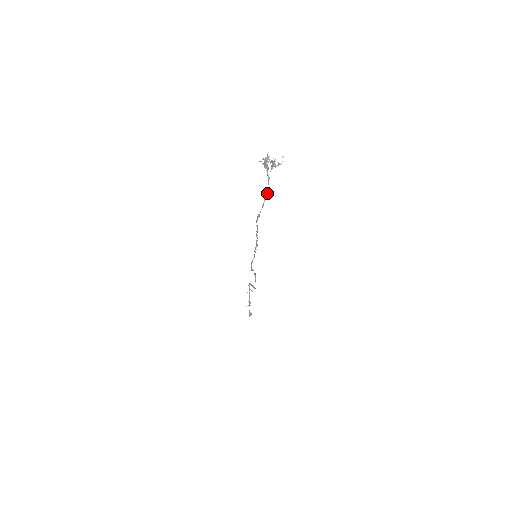
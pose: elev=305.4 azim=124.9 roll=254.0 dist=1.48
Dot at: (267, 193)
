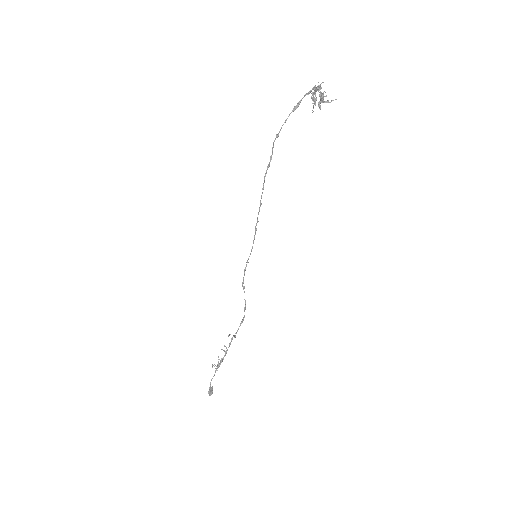
Dot at: (298, 104)
